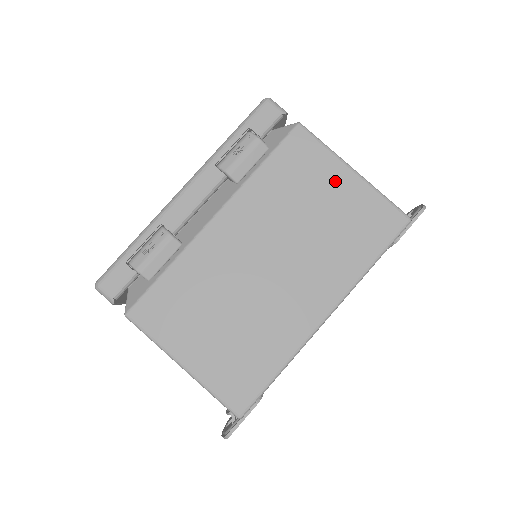
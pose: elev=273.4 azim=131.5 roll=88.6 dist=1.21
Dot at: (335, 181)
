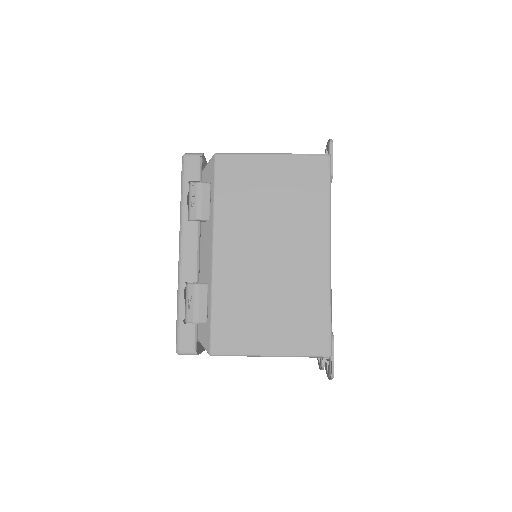
Dot at: (266, 170)
